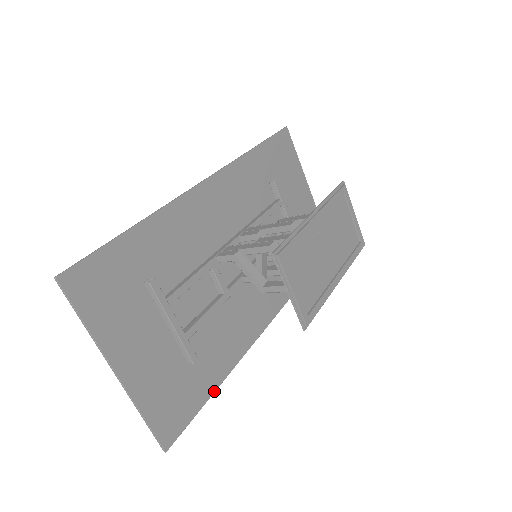
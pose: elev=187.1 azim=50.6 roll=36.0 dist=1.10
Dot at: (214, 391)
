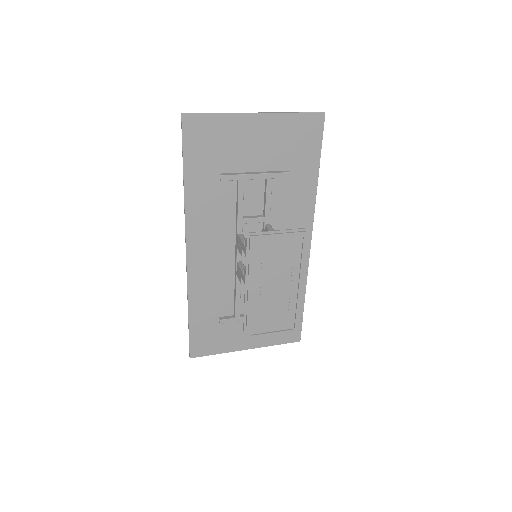
Dot at: occluded
